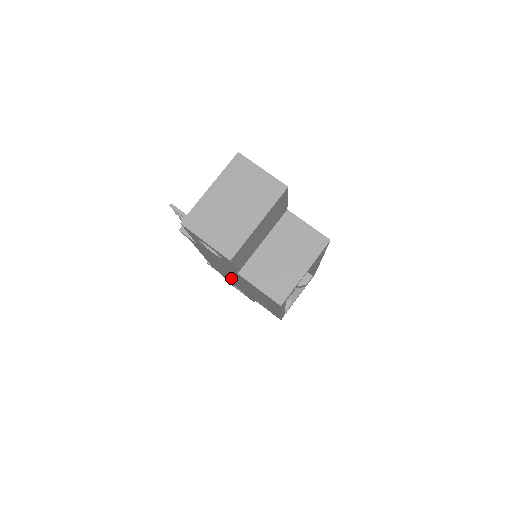
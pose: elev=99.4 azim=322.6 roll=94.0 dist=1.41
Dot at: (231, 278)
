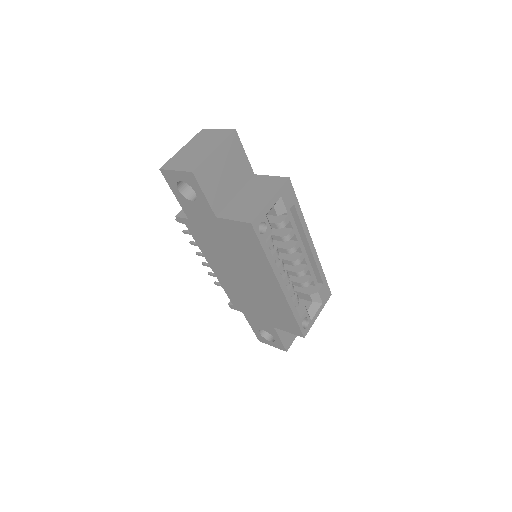
Dot at: (240, 286)
